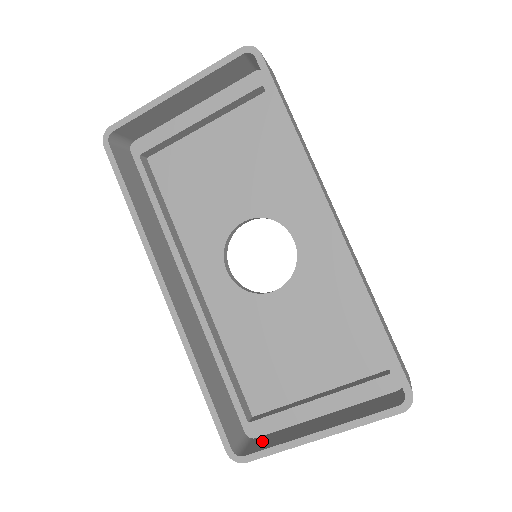
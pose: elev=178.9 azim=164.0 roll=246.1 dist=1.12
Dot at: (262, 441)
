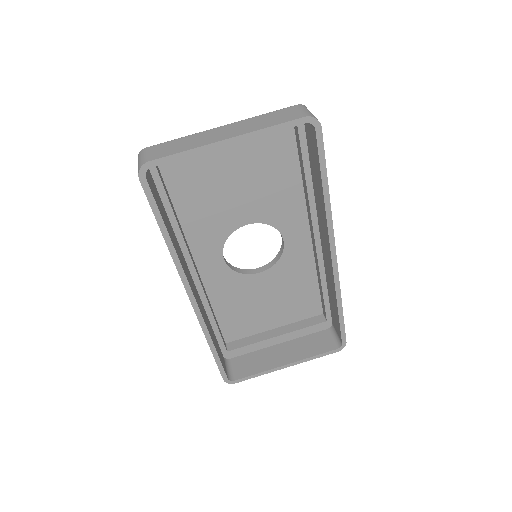
Dot at: (241, 365)
